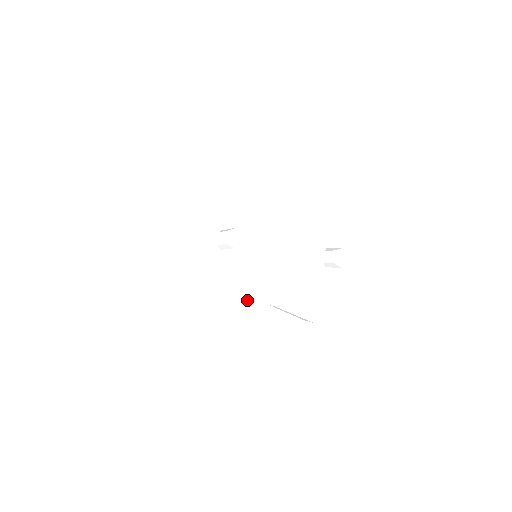
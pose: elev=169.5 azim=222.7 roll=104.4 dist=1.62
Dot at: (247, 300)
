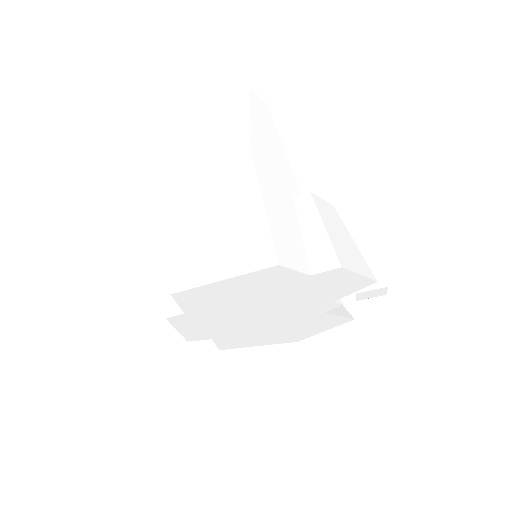
Dot at: (282, 163)
